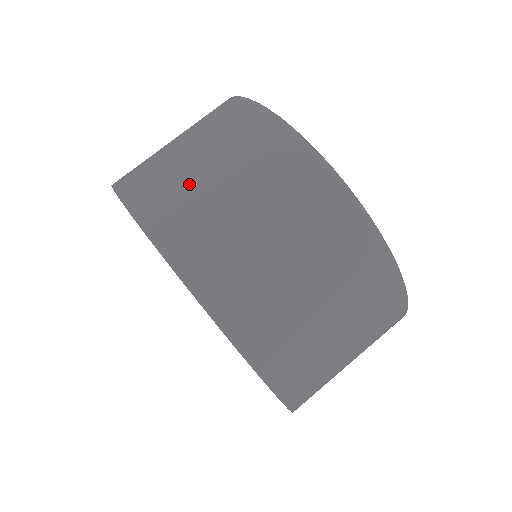
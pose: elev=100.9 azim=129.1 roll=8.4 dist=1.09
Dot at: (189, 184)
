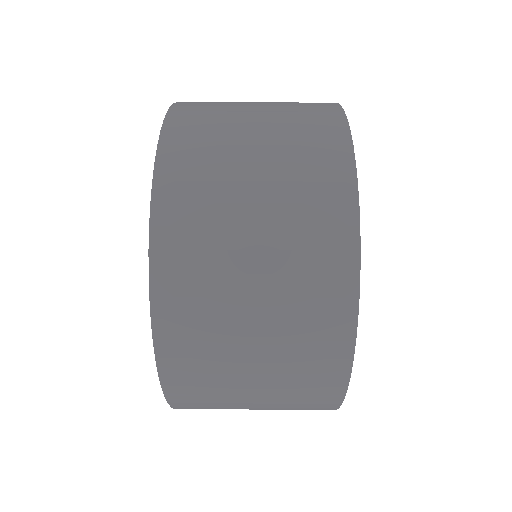
Dot at: occluded
